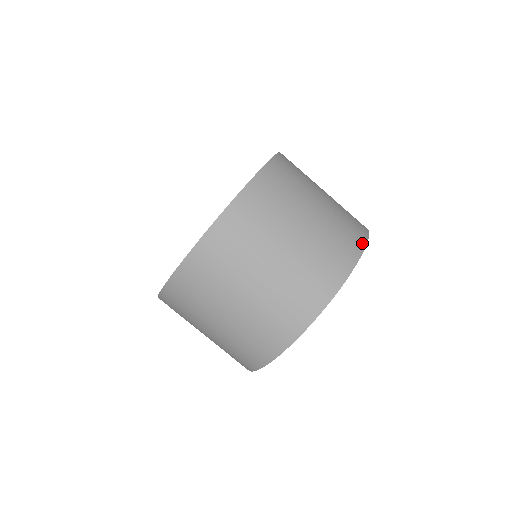
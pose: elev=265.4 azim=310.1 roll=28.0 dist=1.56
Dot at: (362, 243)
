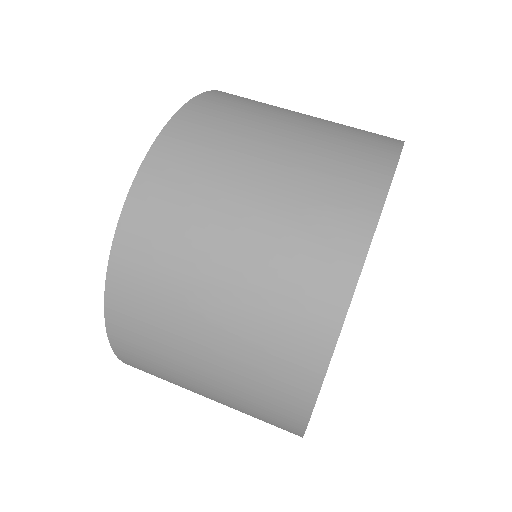
Dot at: occluded
